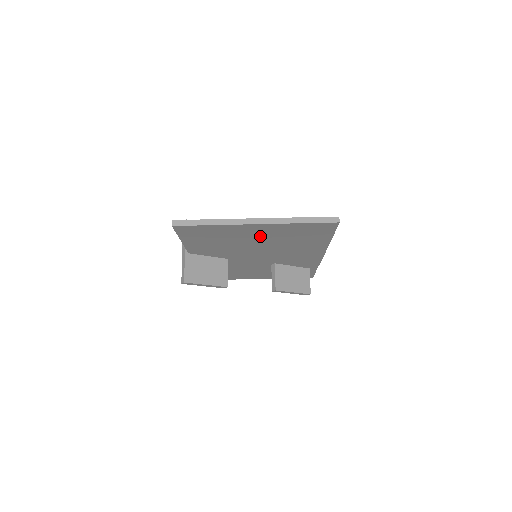
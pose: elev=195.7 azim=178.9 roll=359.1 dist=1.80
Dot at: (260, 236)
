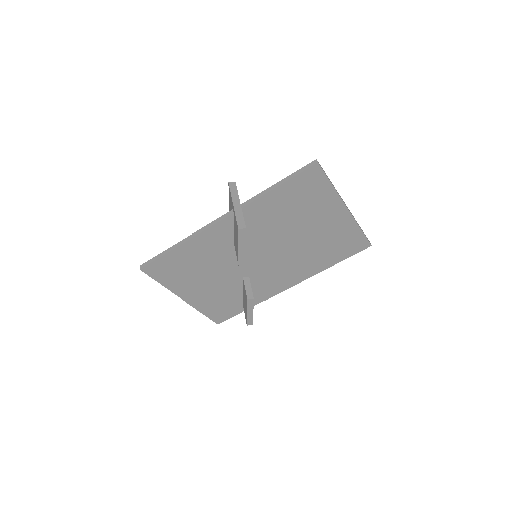
Dot at: (320, 226)
